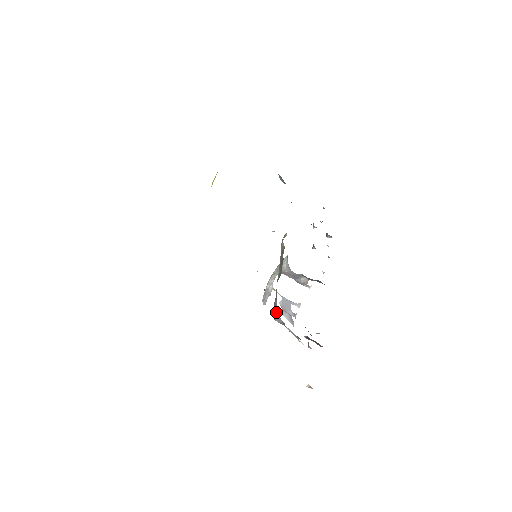
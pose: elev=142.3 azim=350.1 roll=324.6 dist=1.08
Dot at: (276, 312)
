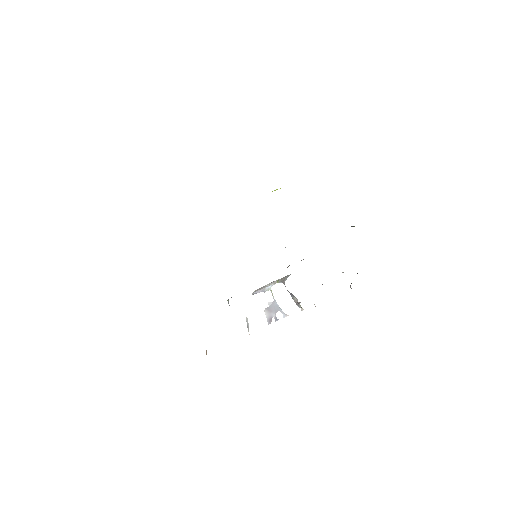
Dot at: occluded
